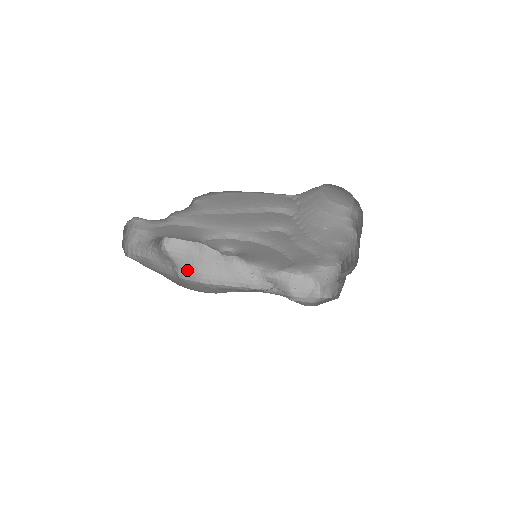
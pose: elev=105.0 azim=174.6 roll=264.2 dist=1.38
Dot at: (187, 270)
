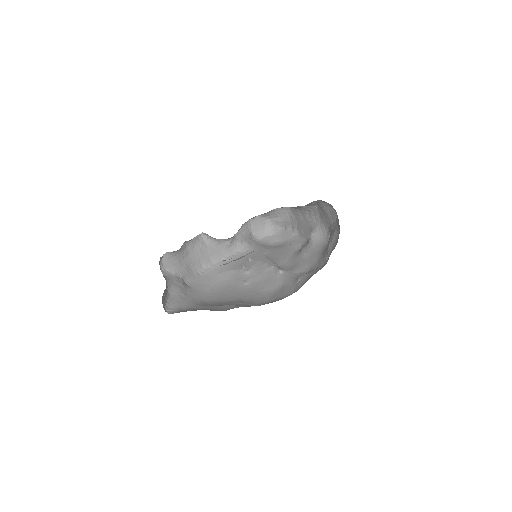
Dot at: (186, 273)
